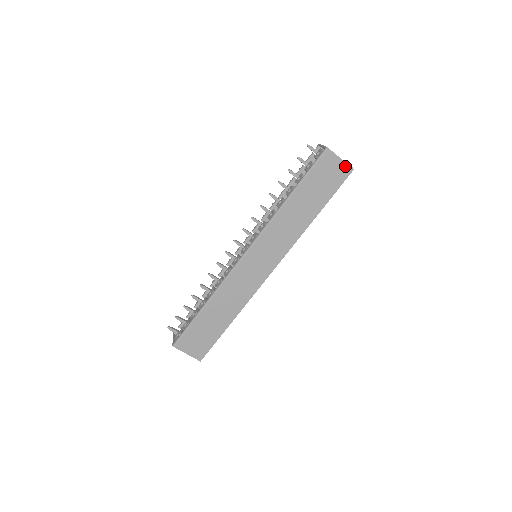
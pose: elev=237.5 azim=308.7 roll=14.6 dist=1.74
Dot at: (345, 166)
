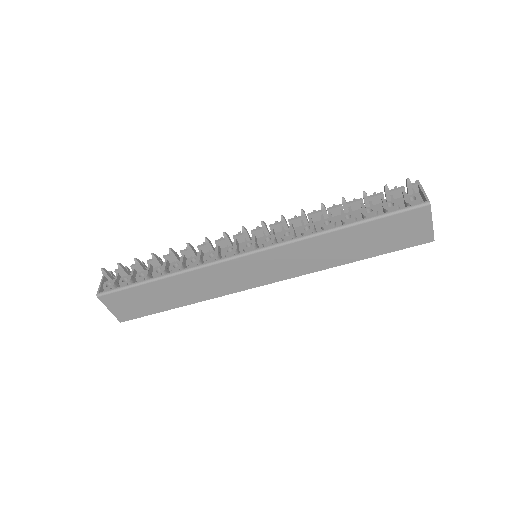
Dot at: (429, 232)
